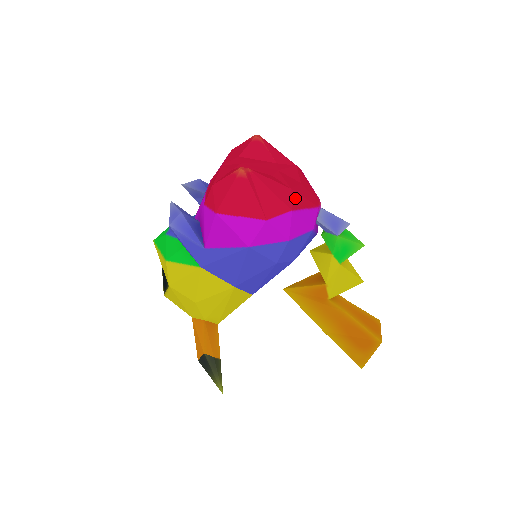
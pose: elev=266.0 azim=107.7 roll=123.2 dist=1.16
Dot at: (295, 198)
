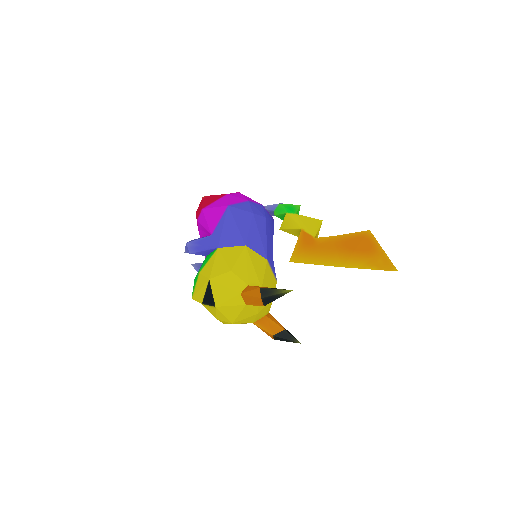
Dot at: occluded
